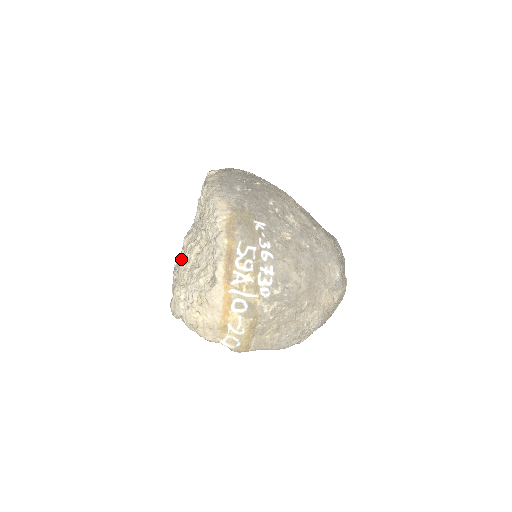
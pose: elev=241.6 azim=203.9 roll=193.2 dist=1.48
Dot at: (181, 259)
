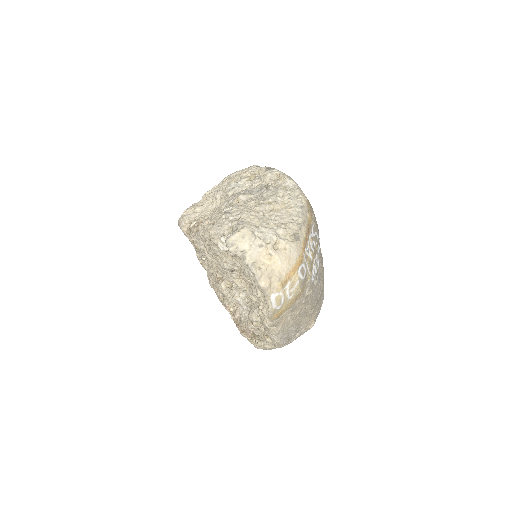
Dot at: (243, 207)
